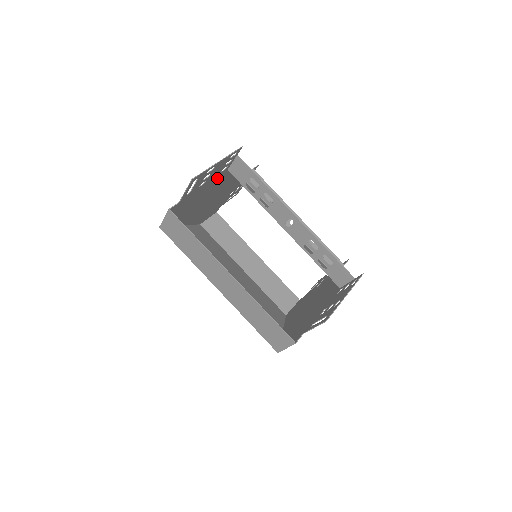
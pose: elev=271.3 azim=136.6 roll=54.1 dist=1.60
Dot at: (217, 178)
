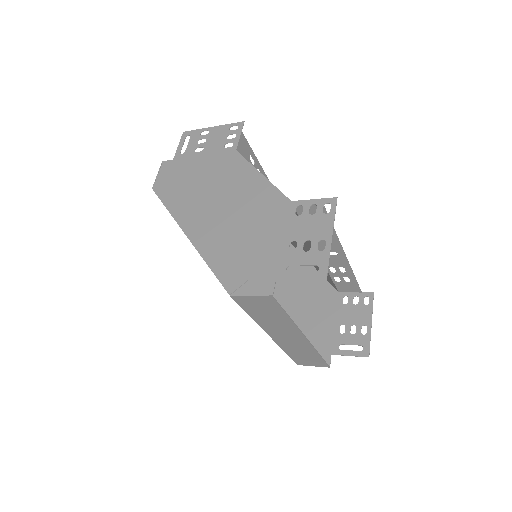
Dot at: (281, 215)
